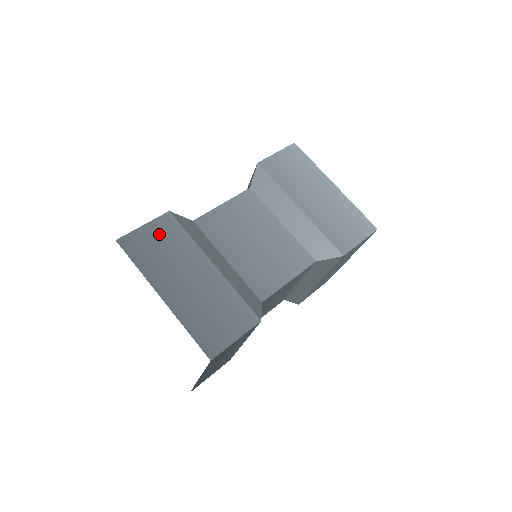
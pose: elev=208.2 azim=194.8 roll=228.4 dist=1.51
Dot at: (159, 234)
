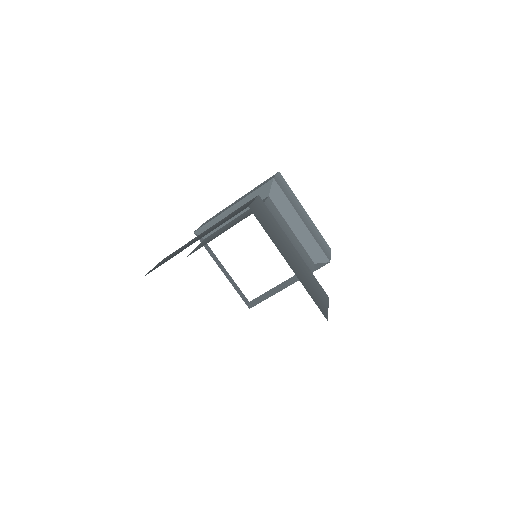
Dot at: (264, 212)
